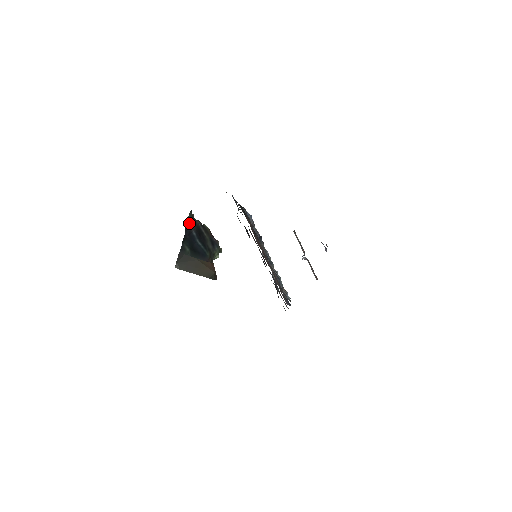
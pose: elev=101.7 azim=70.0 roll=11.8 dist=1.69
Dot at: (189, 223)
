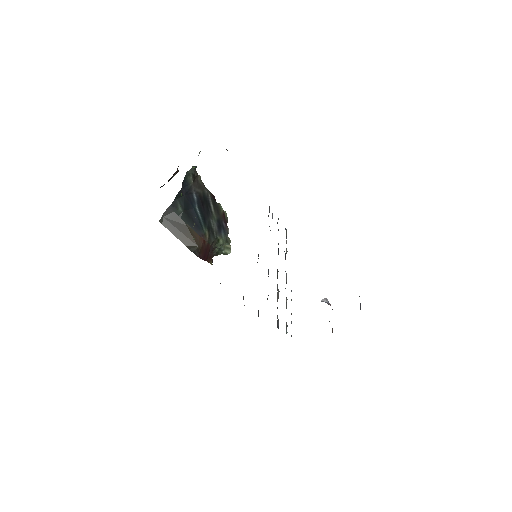
Dot at: (190, 180)
